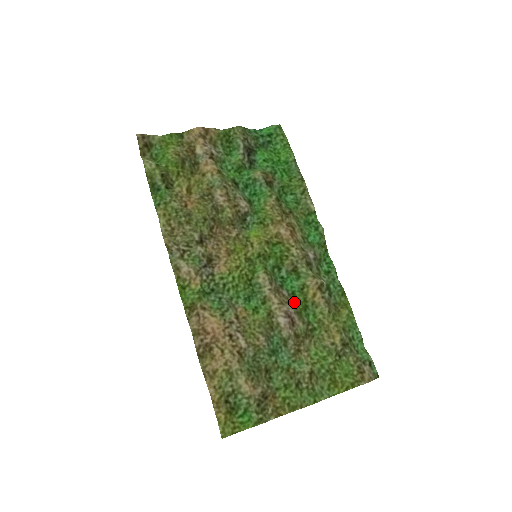
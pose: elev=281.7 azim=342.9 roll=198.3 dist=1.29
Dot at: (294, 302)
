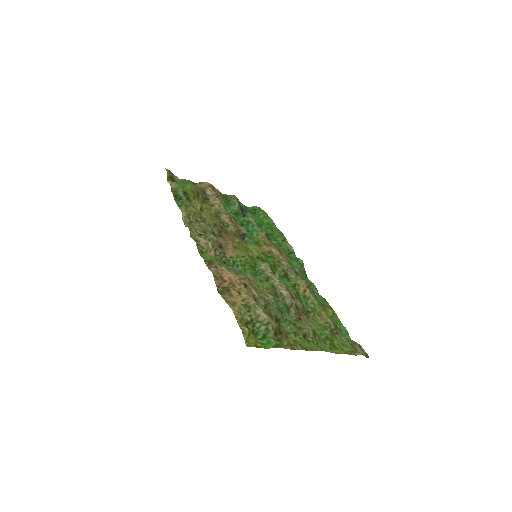
Dot at: occluded
